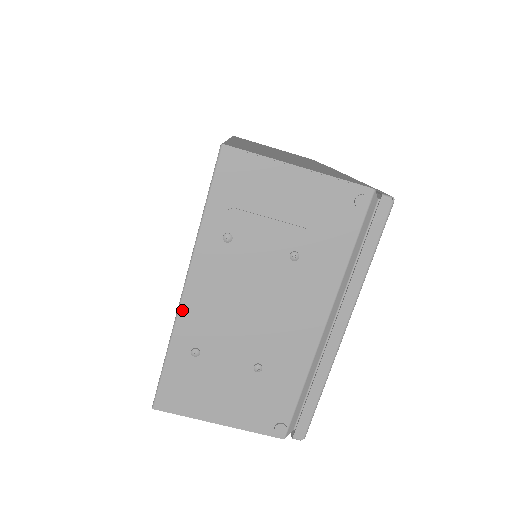
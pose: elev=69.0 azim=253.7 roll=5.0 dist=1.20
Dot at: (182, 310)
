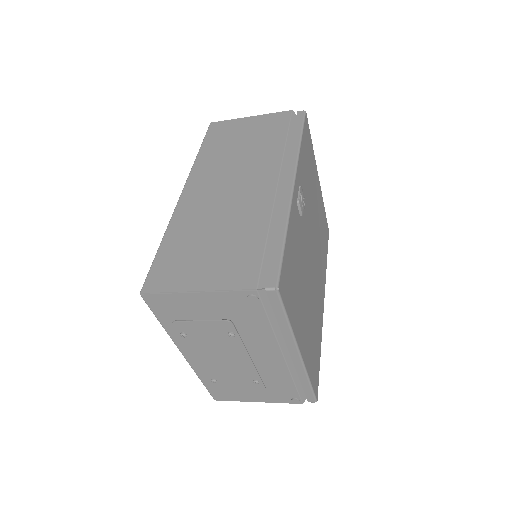
Dot at: (191, 364)
